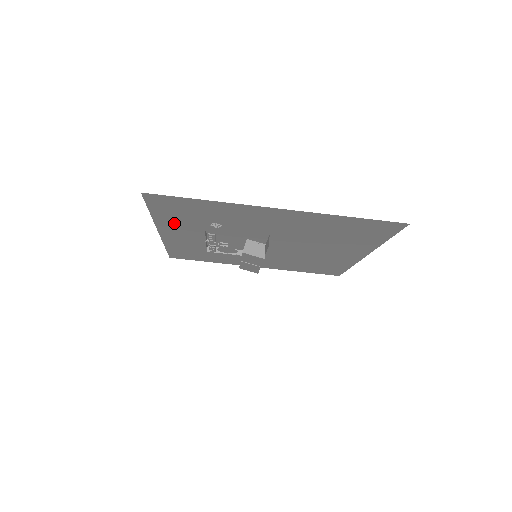
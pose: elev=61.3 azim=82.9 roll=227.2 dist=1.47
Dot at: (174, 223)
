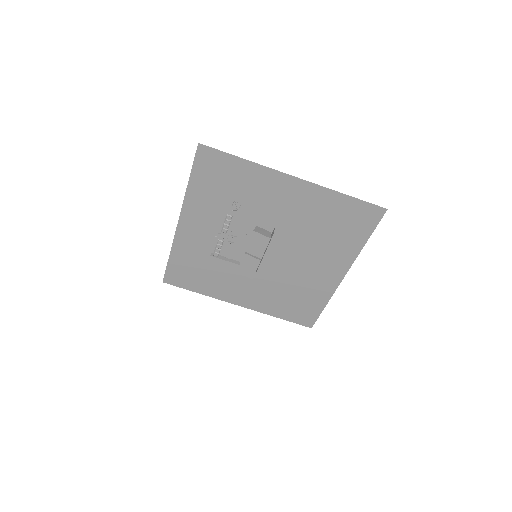
Dot at: (201, 202)
